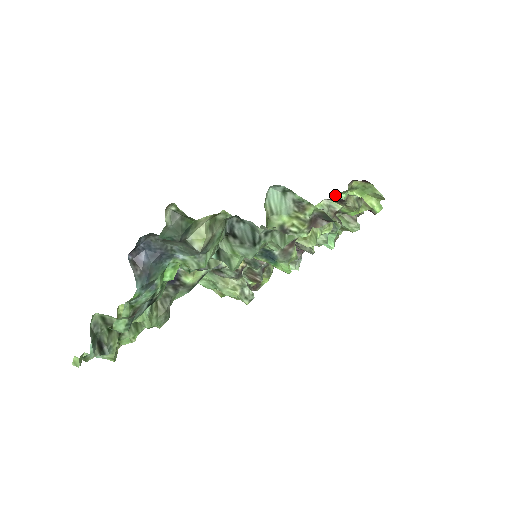
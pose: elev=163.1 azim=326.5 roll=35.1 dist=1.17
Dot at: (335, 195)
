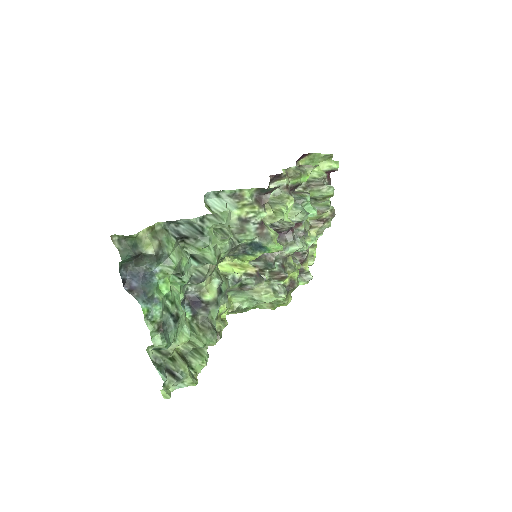
Dot at: occluded
